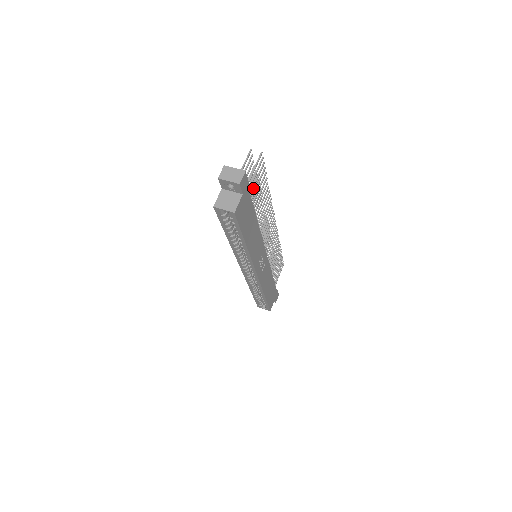
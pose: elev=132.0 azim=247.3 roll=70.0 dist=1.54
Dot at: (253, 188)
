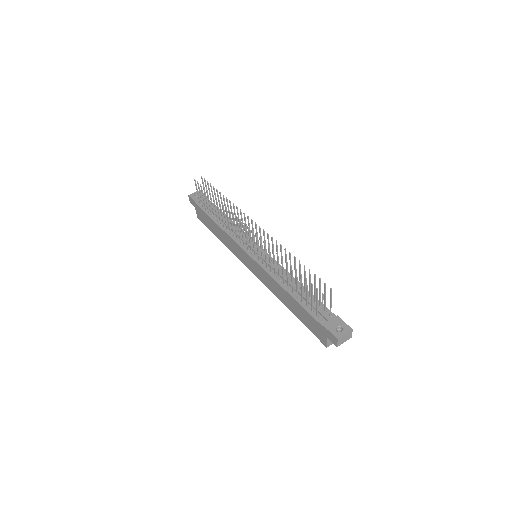
Dot at: (320, 298)
